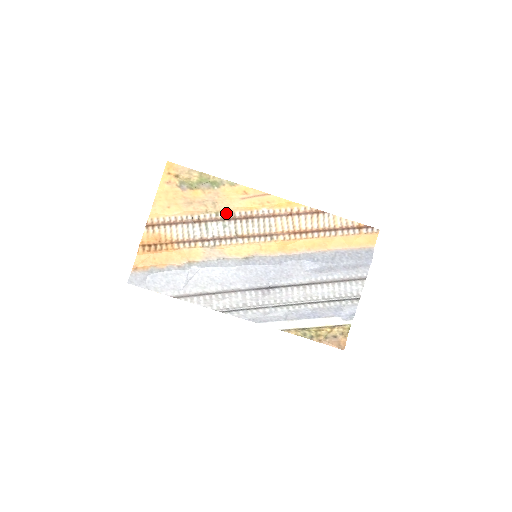
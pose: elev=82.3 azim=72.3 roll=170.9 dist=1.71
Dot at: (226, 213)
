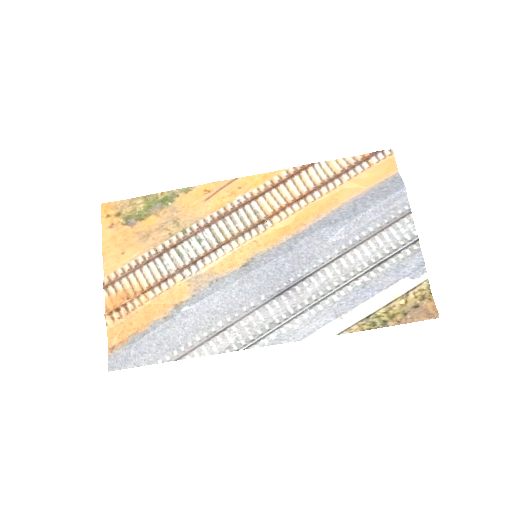
Dot at: (195, 225)
